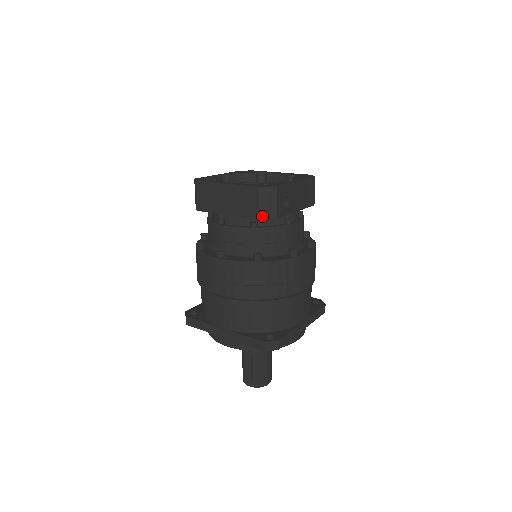
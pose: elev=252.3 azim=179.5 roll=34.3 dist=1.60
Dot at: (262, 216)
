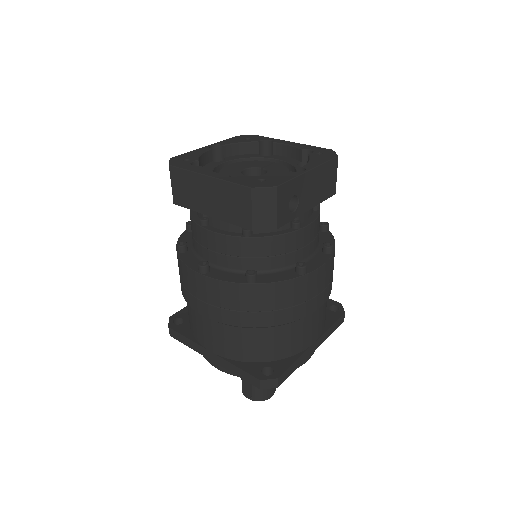
Dot at: (256, 226)
